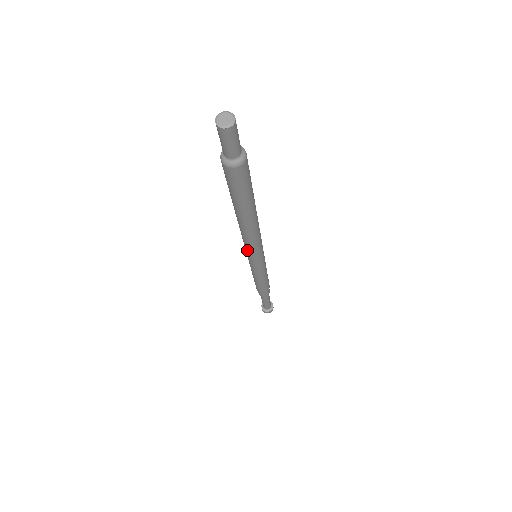
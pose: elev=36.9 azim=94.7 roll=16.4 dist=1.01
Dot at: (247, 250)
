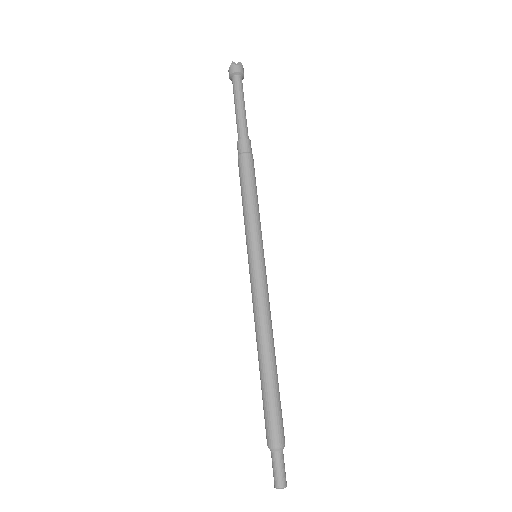
Dot at: occluded
